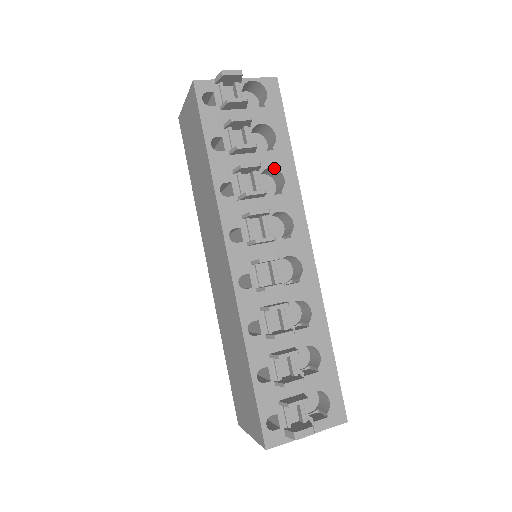
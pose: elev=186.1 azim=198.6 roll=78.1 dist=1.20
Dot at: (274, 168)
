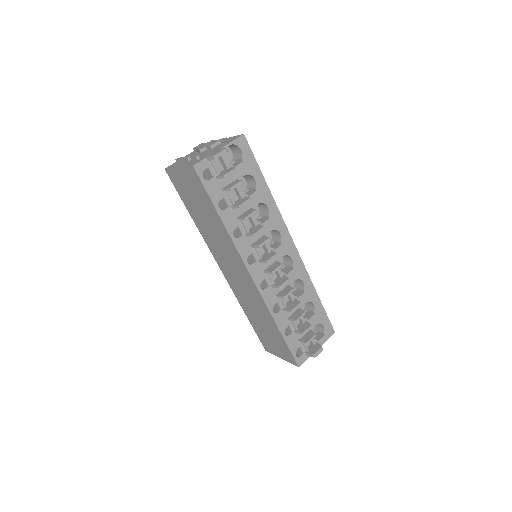
Dot at: occluded
